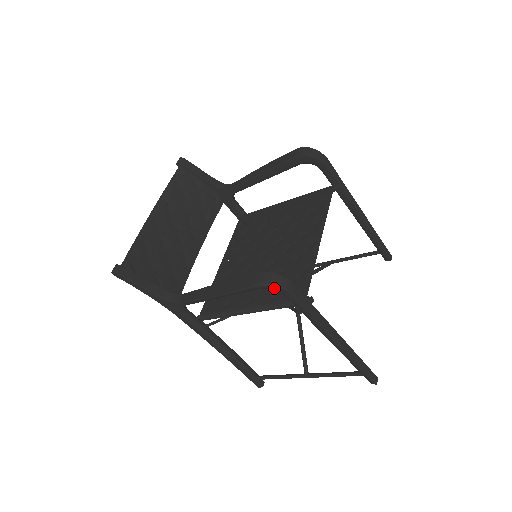
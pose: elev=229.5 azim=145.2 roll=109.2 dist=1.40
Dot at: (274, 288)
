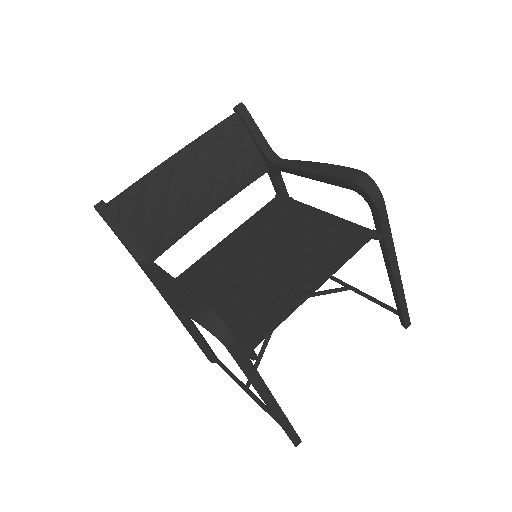
Dot at: (212, 333)
